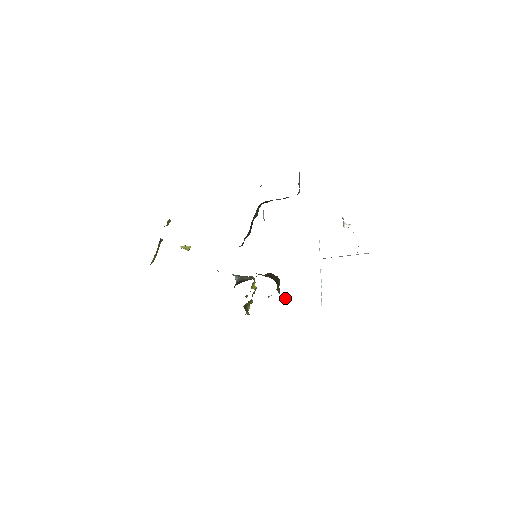
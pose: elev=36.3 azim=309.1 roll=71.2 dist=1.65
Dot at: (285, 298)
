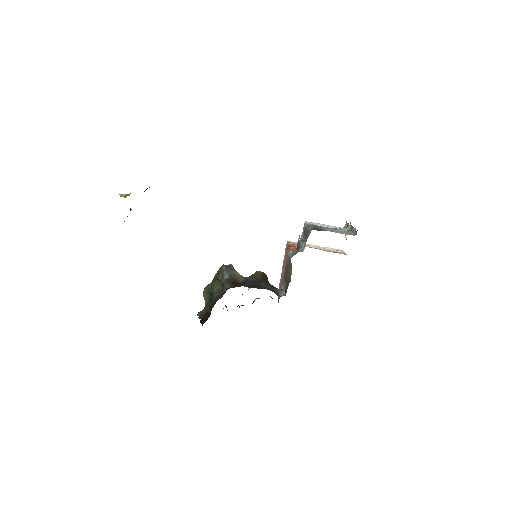
Dot at: occluded
